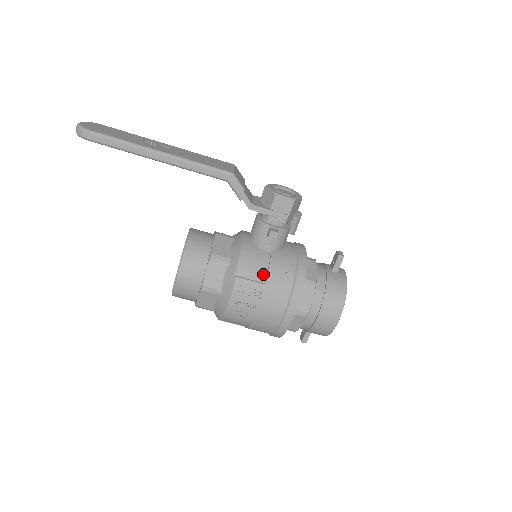
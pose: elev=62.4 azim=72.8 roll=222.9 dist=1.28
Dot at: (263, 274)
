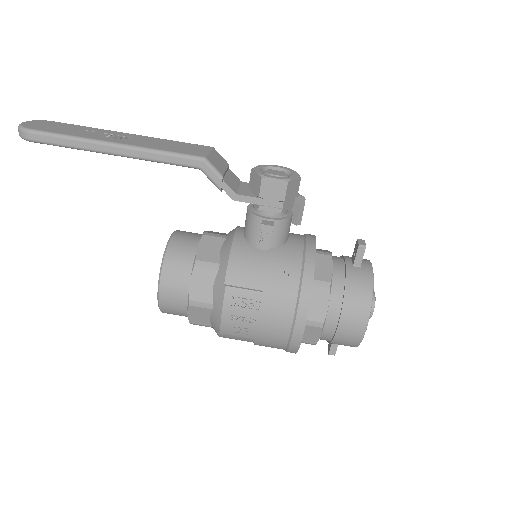
Dot at: (259, 279)
